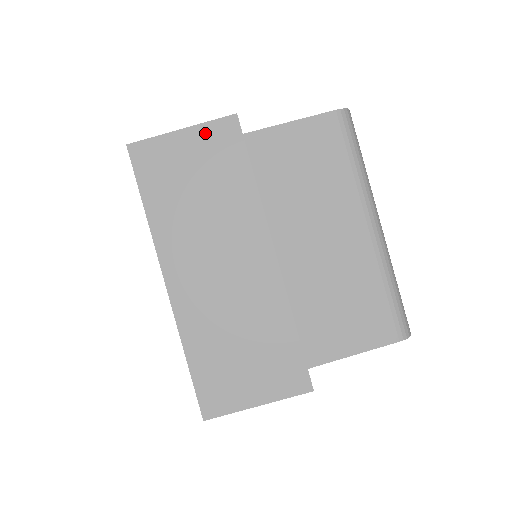
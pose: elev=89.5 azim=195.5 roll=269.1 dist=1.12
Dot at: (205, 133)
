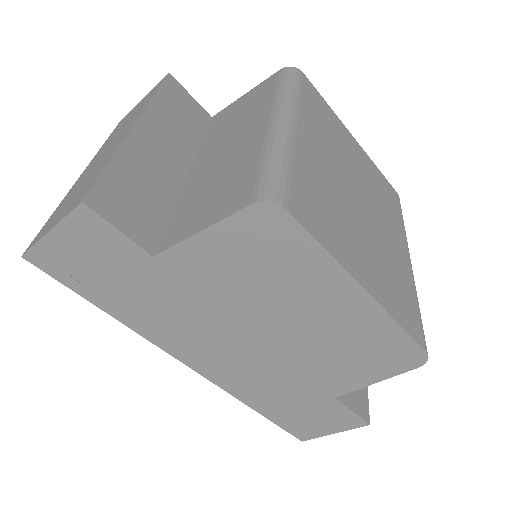
Dot at: (150, 92)
